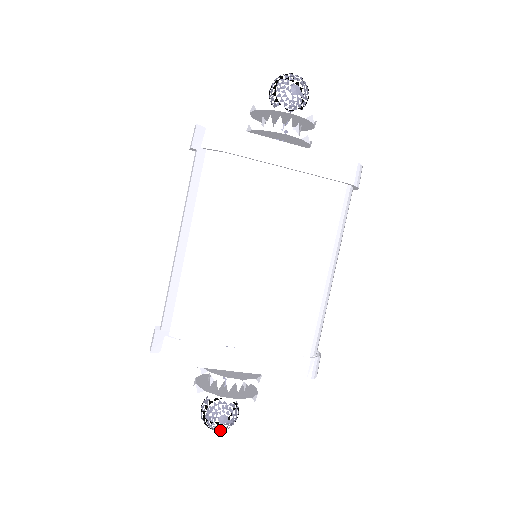
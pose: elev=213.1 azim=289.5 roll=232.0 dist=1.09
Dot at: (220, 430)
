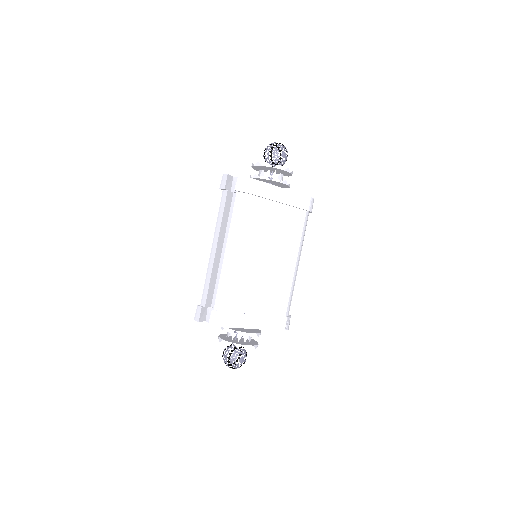
Dot at: (238, 367)
